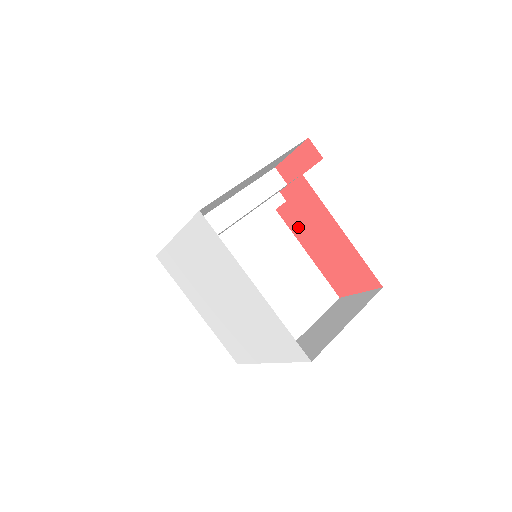
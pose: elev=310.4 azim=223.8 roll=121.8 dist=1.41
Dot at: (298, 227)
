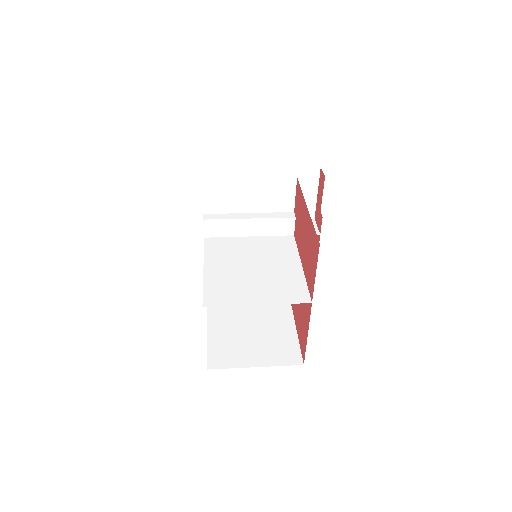
Dot at: (299, 239)
